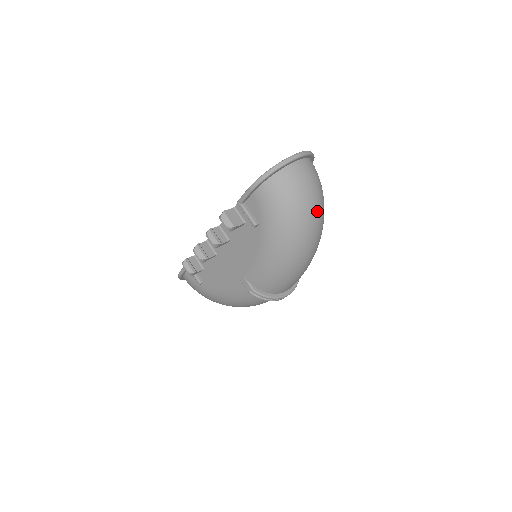
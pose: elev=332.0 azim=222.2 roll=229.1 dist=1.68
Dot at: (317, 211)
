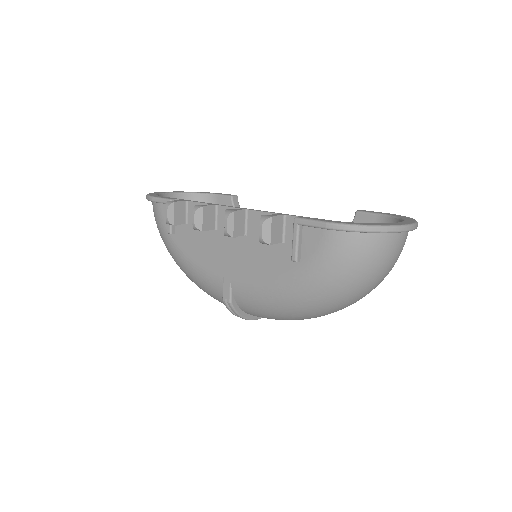
Dot at: (370, 291)
